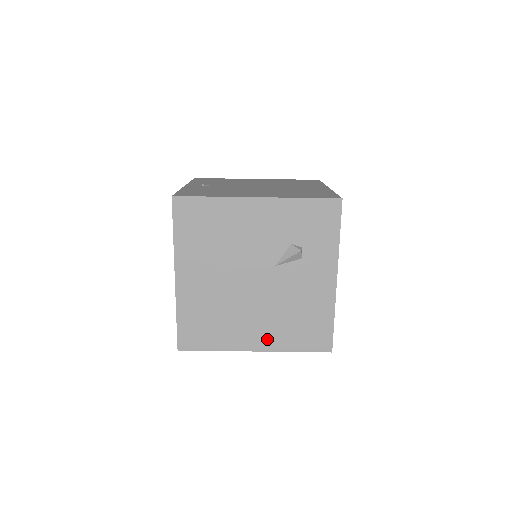
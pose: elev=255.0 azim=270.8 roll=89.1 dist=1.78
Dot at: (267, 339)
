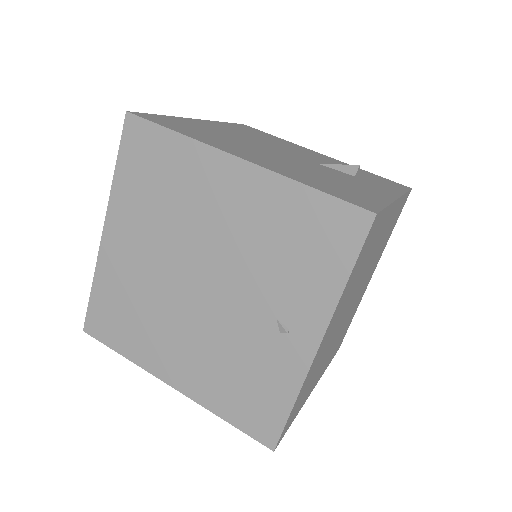
Dot at: (269, 165)
